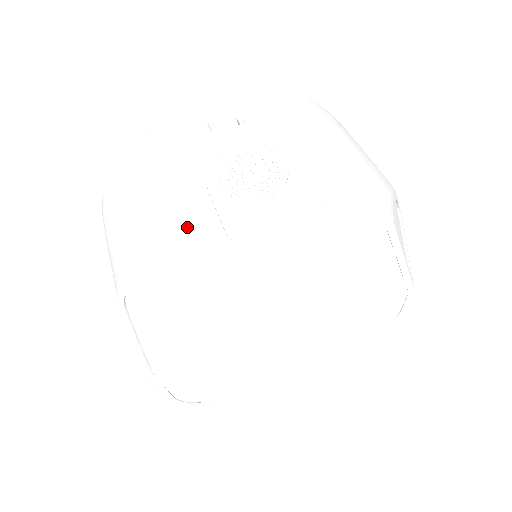
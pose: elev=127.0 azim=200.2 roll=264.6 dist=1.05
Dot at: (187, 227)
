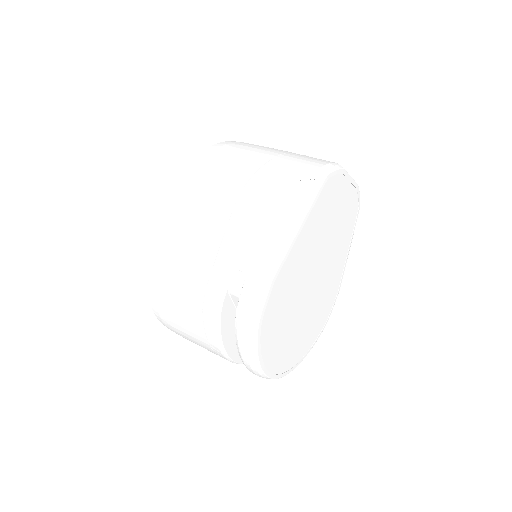
Dot at: (308, 158)
